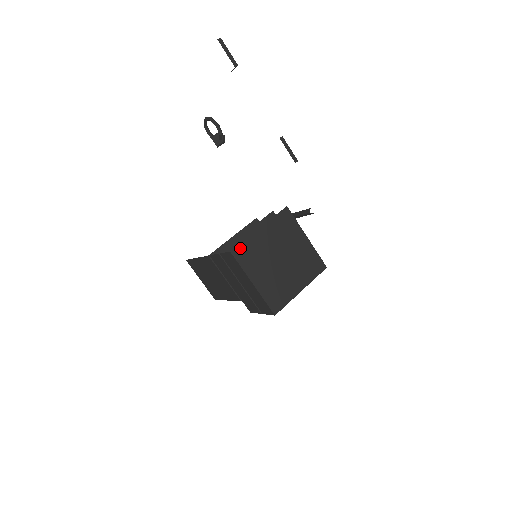
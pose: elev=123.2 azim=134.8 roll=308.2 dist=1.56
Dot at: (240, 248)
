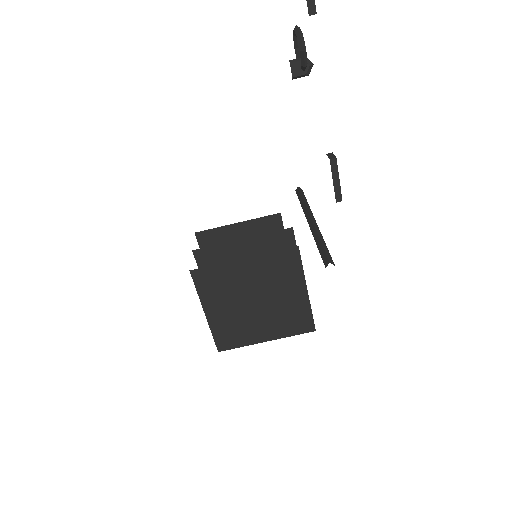
Dot at: (205, 271)
